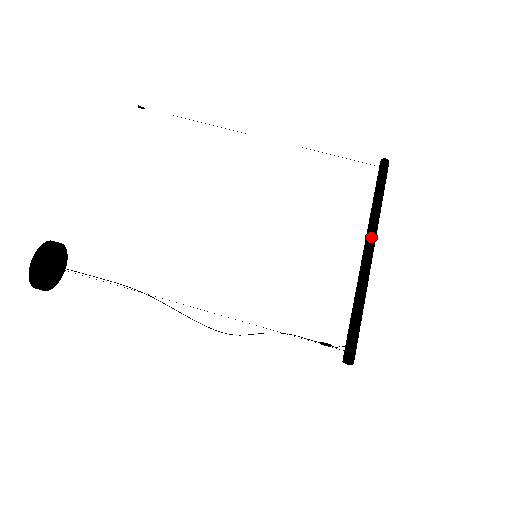
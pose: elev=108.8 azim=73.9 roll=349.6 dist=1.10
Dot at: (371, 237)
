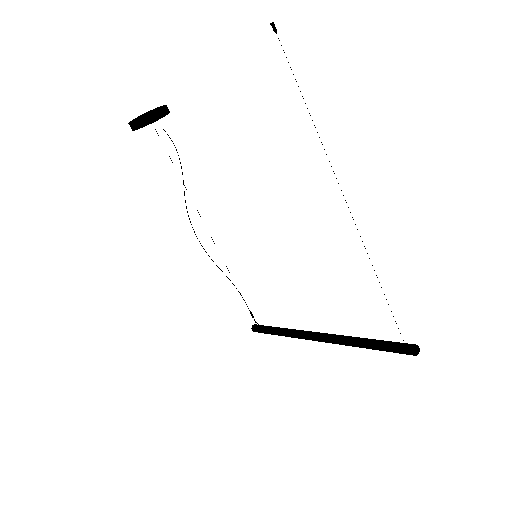
Dot at: (324, 340)
